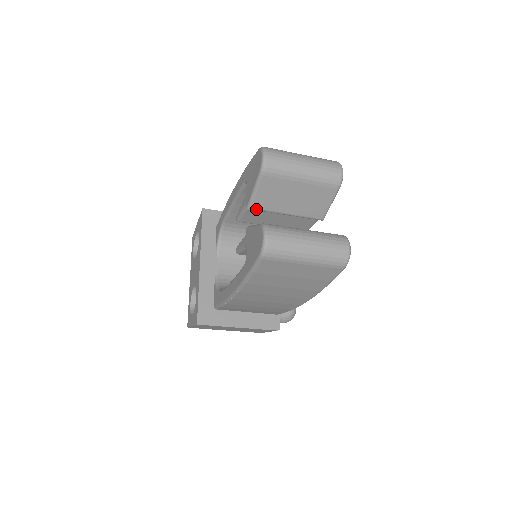
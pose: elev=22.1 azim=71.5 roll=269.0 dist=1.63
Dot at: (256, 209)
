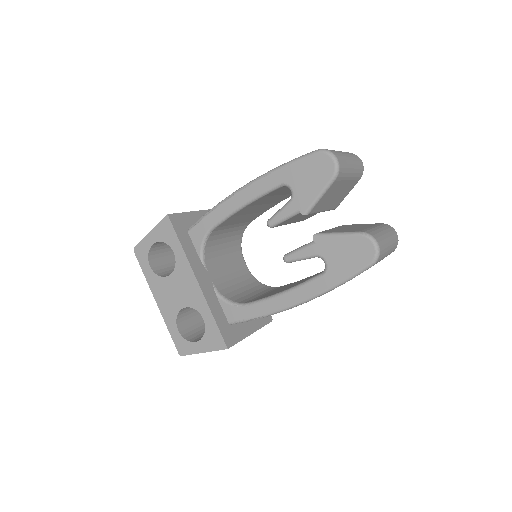
Dot at: occluded
